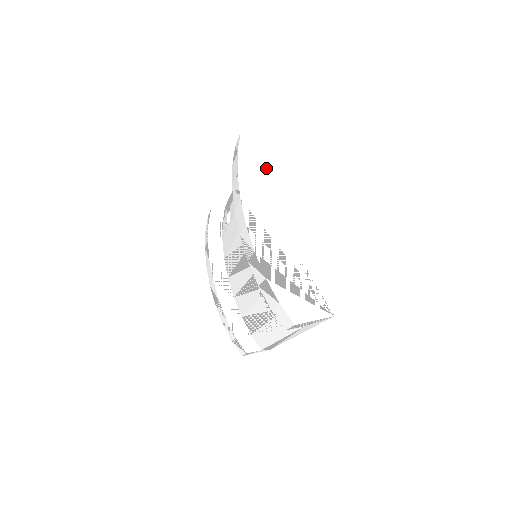
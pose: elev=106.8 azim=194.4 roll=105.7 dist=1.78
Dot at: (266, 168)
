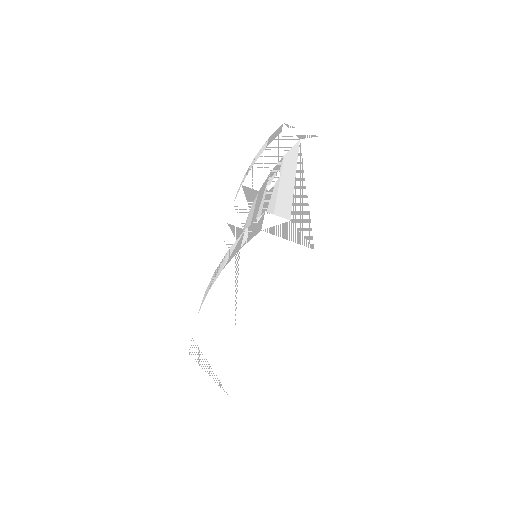
Dot at: (262, 280)
